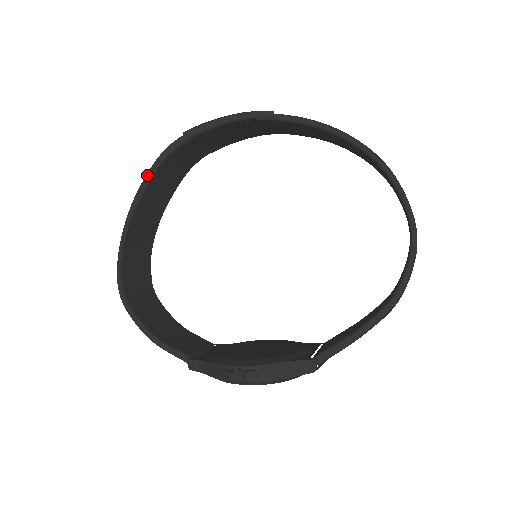
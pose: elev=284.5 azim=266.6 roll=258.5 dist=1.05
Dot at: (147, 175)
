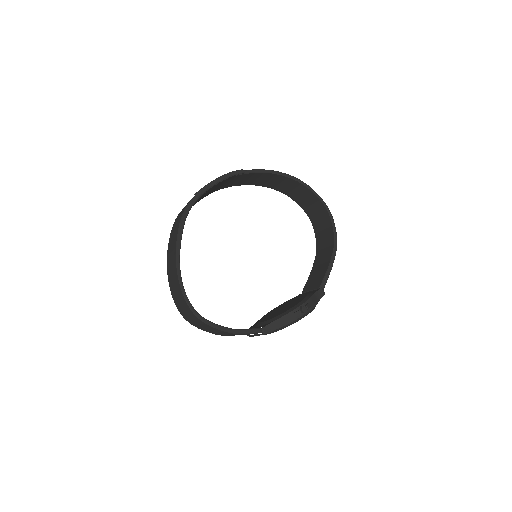
Dot at: (180, 229)
